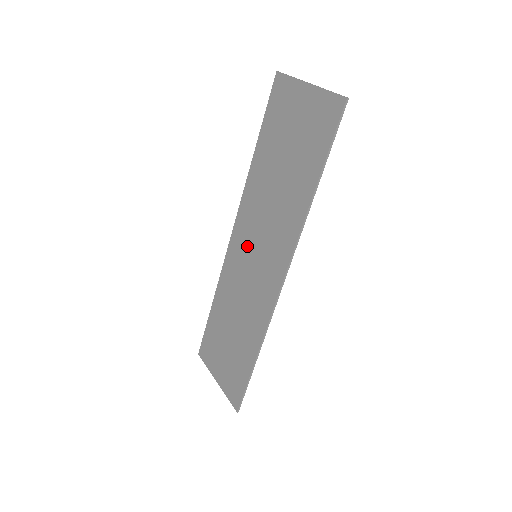
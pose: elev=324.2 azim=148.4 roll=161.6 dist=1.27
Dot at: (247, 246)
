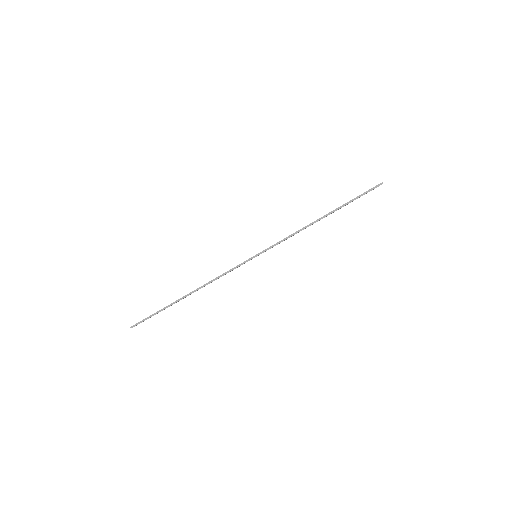
Dot at: occluded
